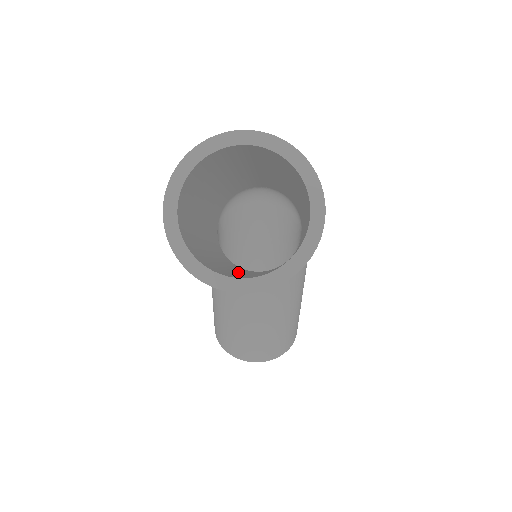
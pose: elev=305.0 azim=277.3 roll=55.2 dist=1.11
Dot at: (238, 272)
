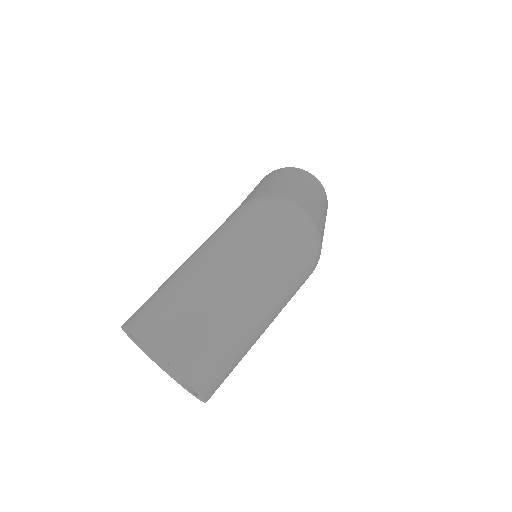
Dot at: occluded
